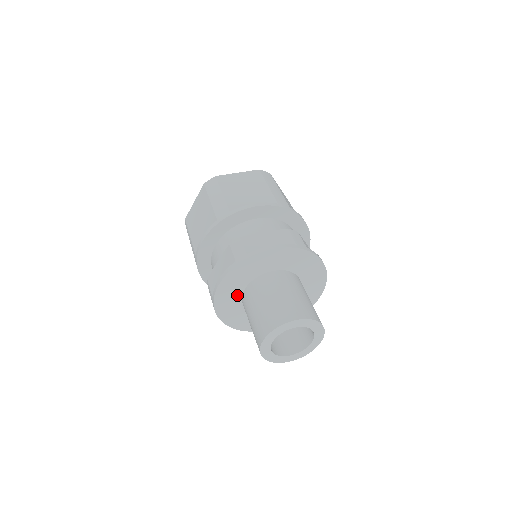
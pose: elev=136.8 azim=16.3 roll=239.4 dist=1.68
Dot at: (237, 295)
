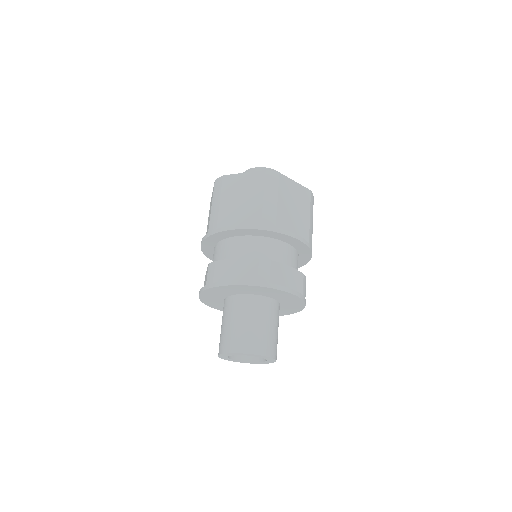
Dot at: (231, 293)
